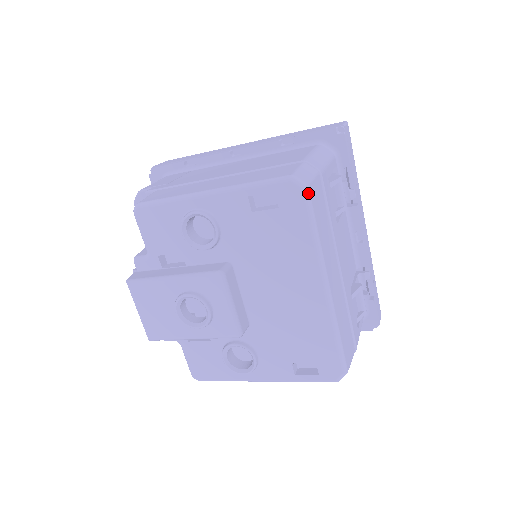
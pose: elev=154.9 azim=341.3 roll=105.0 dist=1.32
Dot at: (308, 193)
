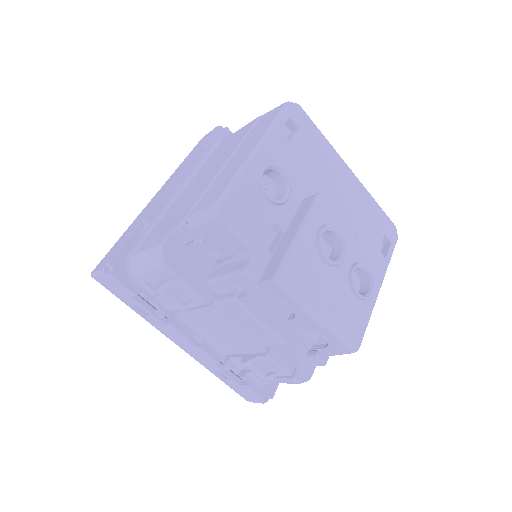
Dot at: occluded
